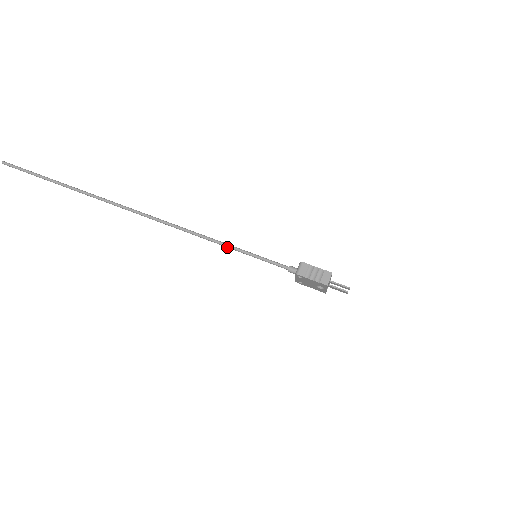
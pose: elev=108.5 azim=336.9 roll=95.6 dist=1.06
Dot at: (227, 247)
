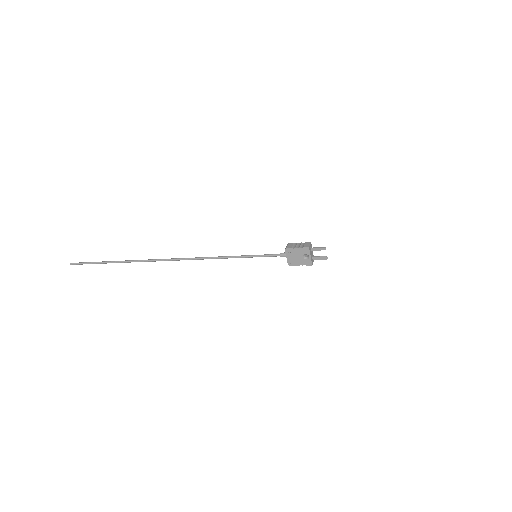
Dot at: (234, 257)
